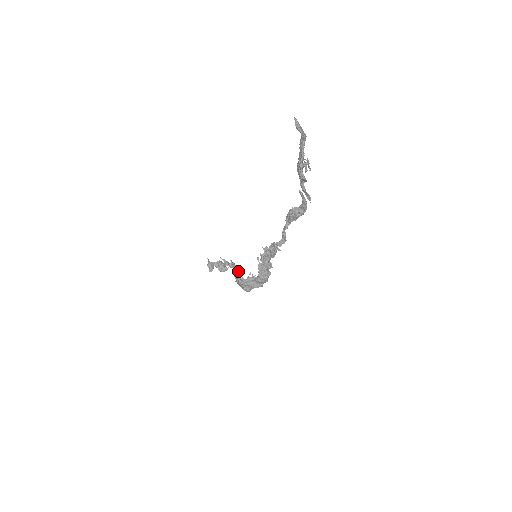
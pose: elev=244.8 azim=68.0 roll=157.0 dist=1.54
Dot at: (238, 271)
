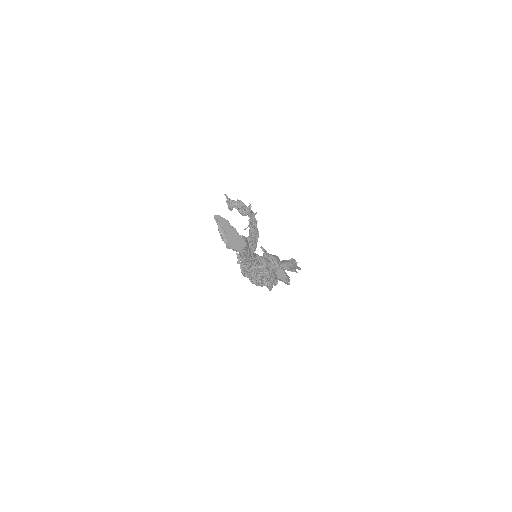
Dot at: (255, 231)
